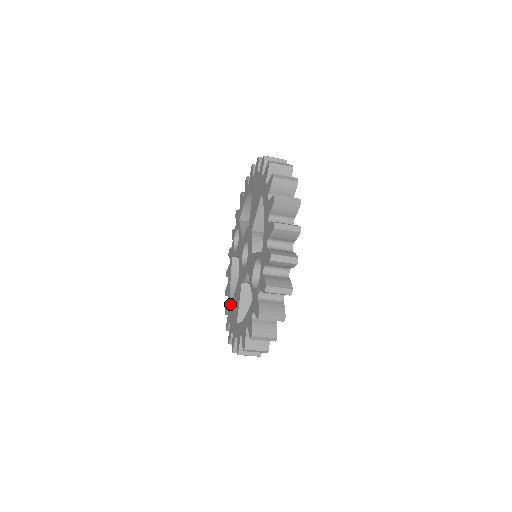
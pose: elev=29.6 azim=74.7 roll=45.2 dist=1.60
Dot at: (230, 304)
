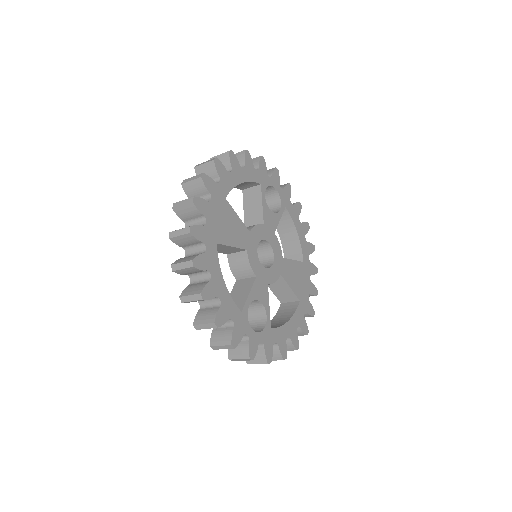
Dot at: occluded
